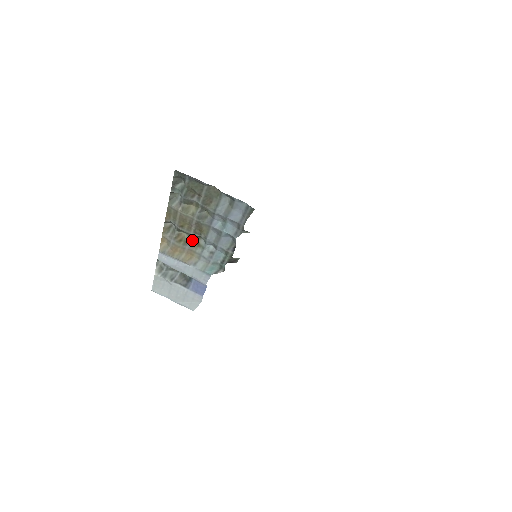
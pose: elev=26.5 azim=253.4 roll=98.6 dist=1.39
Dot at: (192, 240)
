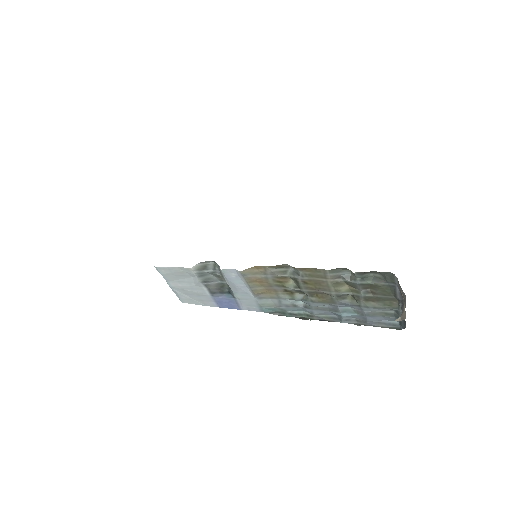
Dot at: (292, 290)
